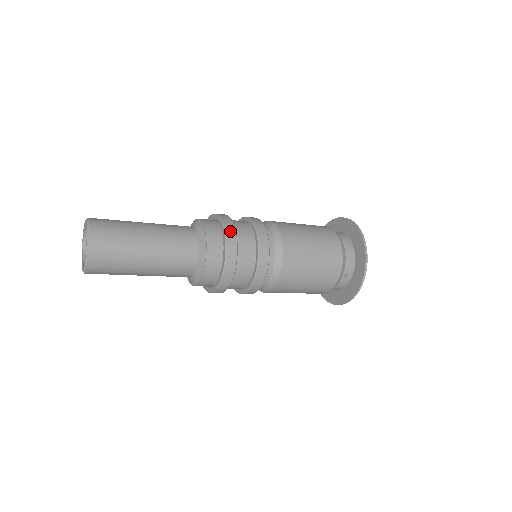
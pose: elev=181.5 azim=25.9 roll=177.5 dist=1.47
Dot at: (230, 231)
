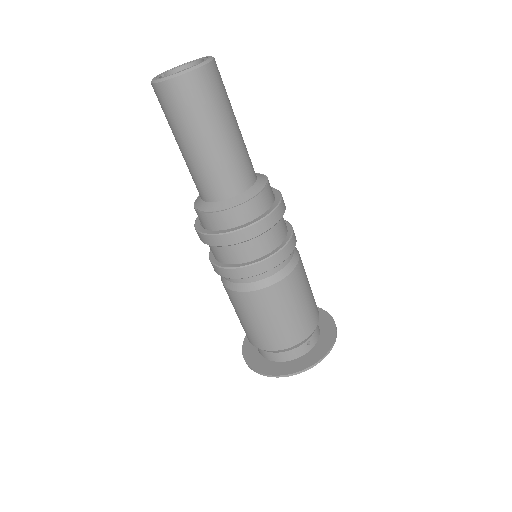
Dot at: occluded
